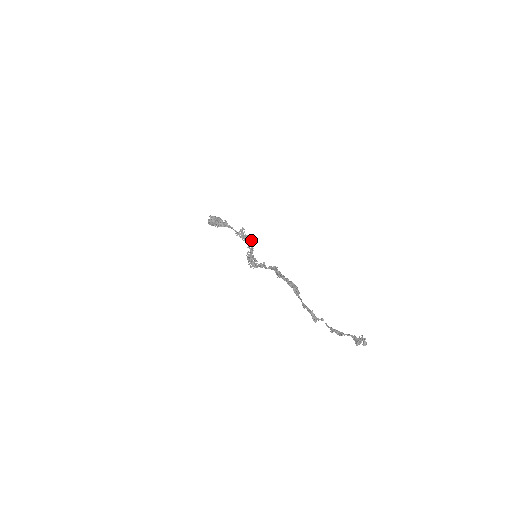
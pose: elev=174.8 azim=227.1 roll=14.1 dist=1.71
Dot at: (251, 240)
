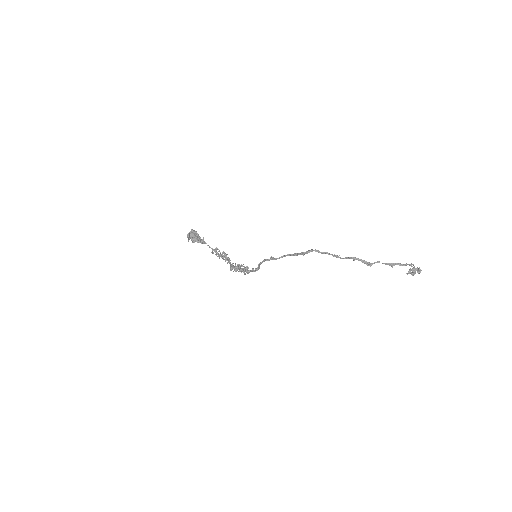
Dot at: (228, 257)
